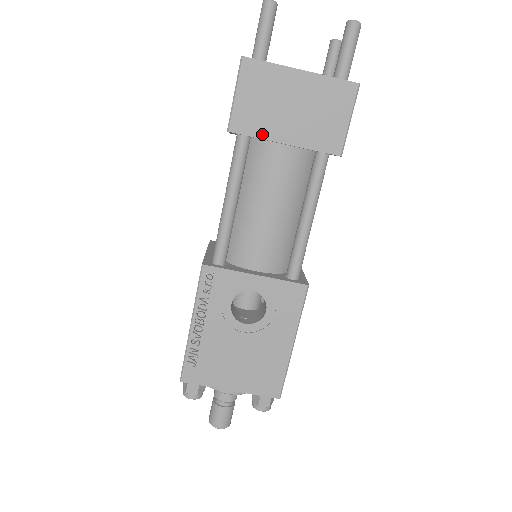
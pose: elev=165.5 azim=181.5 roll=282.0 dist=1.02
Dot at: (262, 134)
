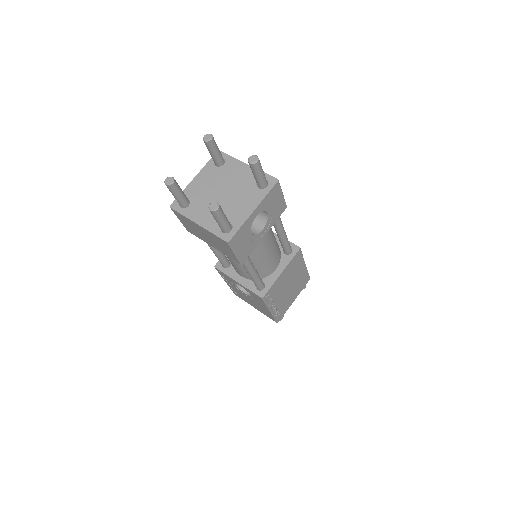
Dot at: (201, 239)
